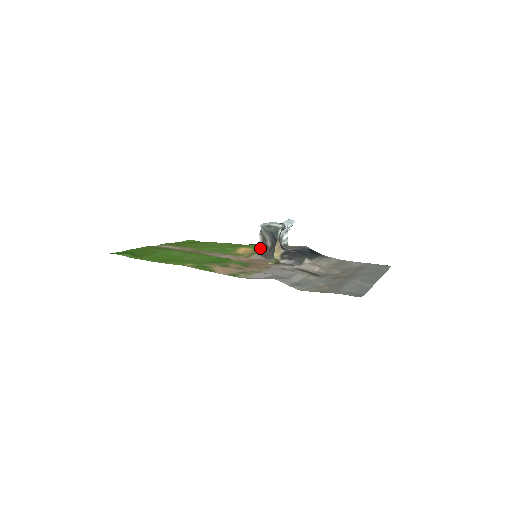
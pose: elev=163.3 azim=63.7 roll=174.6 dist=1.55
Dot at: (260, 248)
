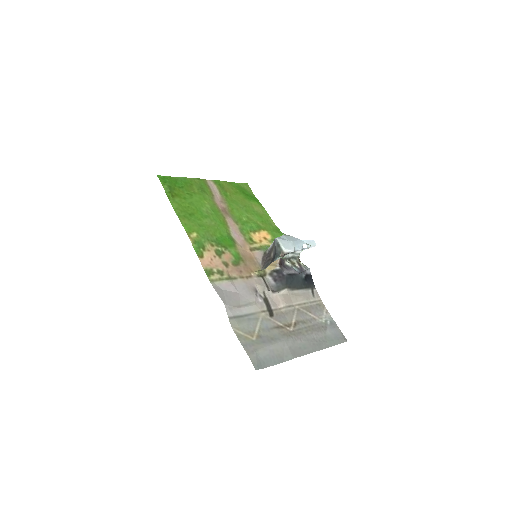
Dot at: (268, 249)
